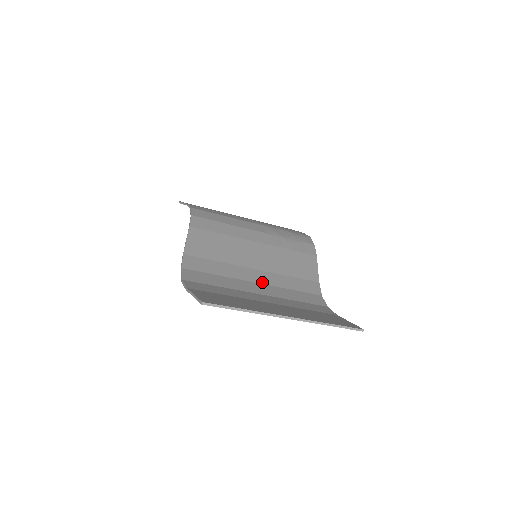
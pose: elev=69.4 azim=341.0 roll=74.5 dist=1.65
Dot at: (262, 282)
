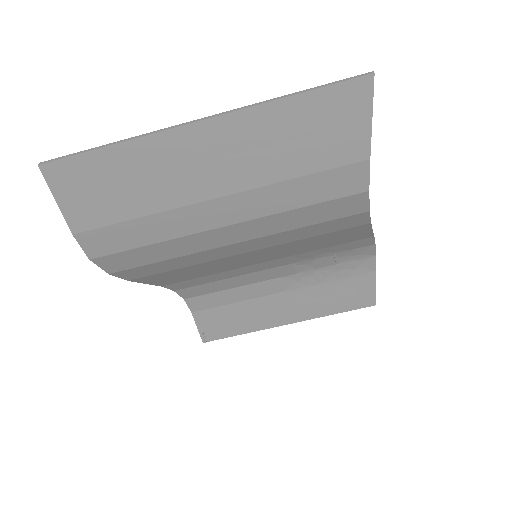
Dot at: (247, 239)
